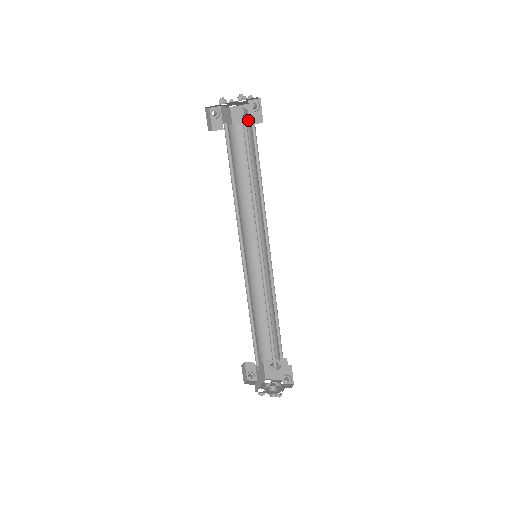
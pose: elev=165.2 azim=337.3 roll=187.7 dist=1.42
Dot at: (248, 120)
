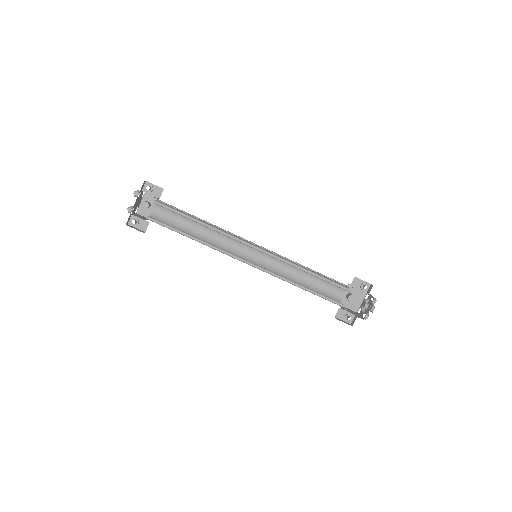
Dot at: occluded
